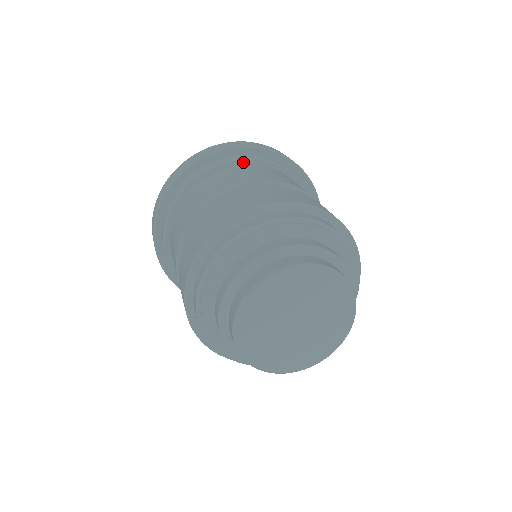
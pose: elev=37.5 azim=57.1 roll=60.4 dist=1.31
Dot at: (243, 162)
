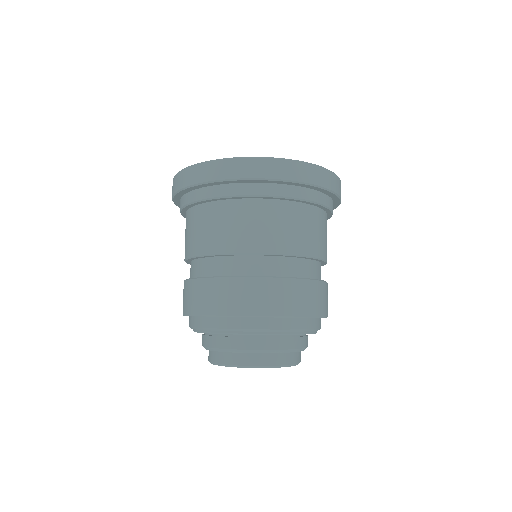
Dot at: (209, 200)
